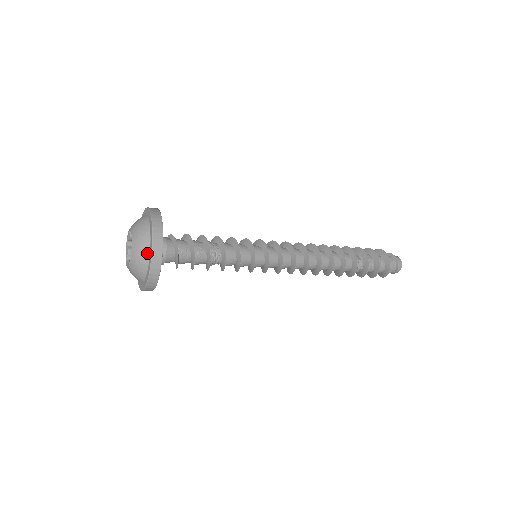
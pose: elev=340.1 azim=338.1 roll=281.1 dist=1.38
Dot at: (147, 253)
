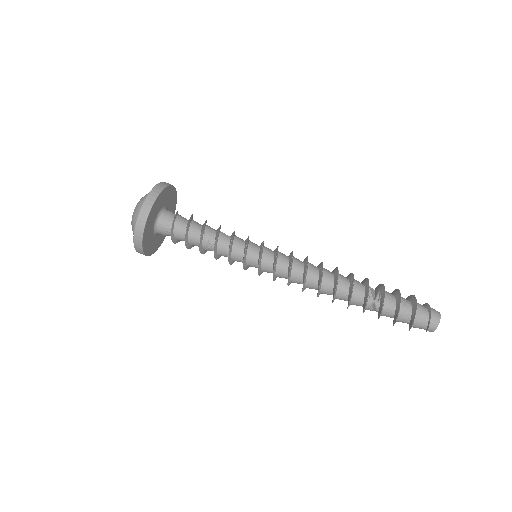
Dot at: occluded
